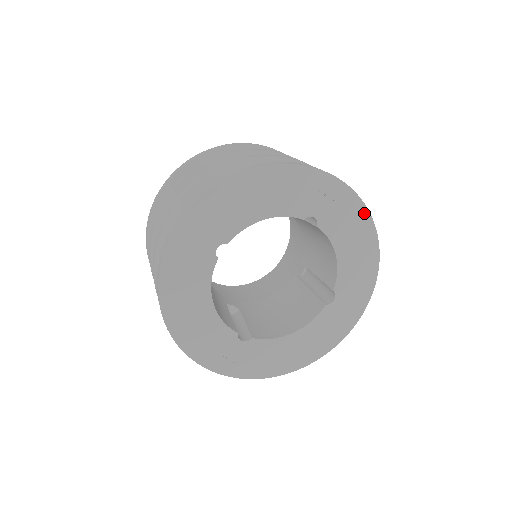
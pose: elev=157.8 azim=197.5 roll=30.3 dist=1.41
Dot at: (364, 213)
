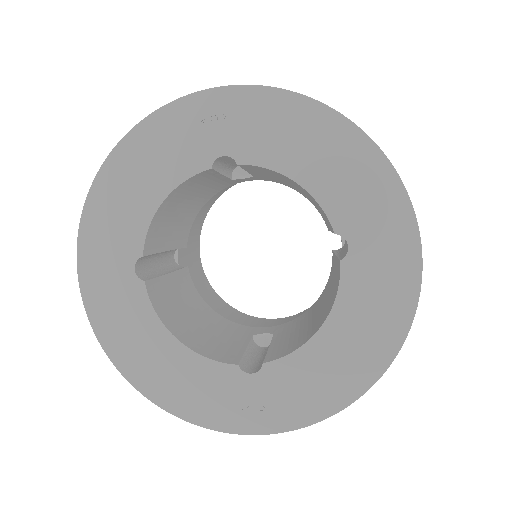
Dot at: (292, 100)
